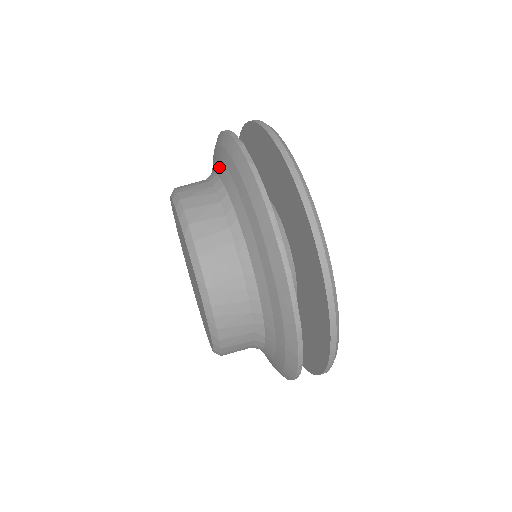
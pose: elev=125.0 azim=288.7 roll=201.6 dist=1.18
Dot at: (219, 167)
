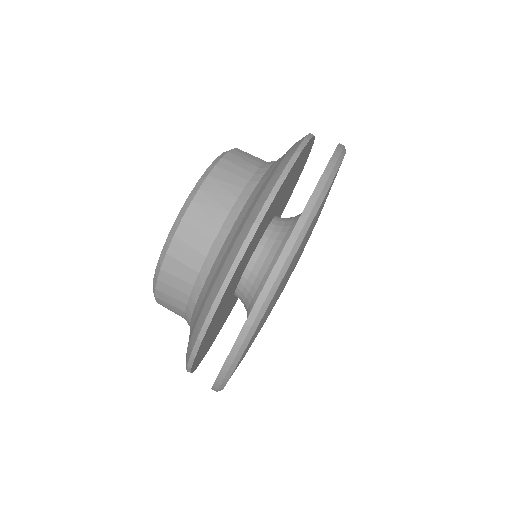
Dot at: (241, 216)
